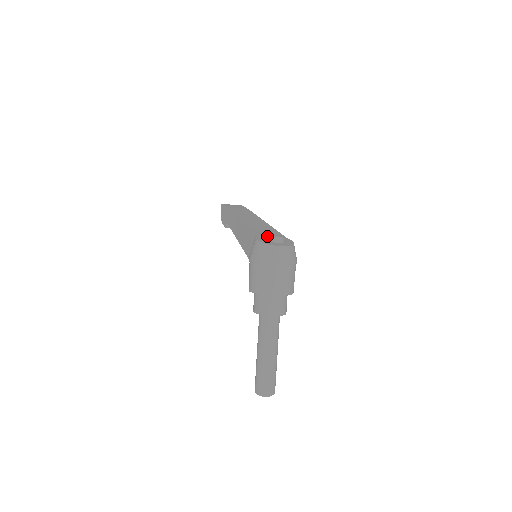
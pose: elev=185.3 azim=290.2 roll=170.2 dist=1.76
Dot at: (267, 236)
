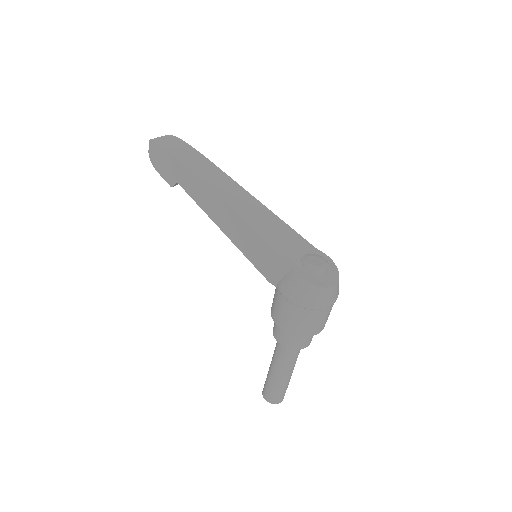
Dot at: (314, 269)
